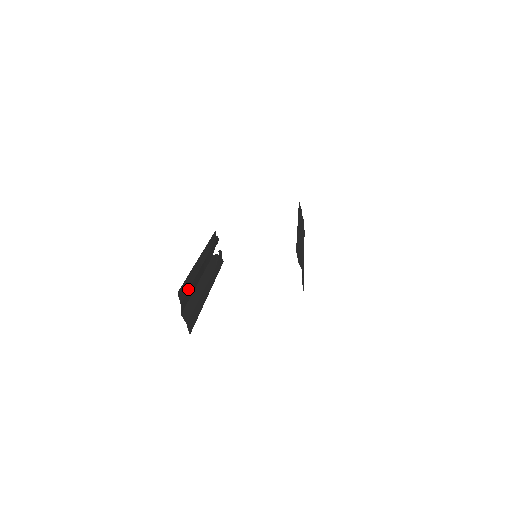
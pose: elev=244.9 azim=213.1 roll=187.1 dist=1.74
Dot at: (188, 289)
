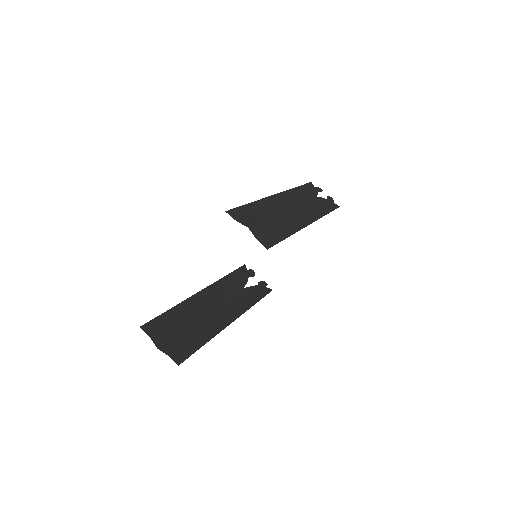
Dot at: (171, 322)
